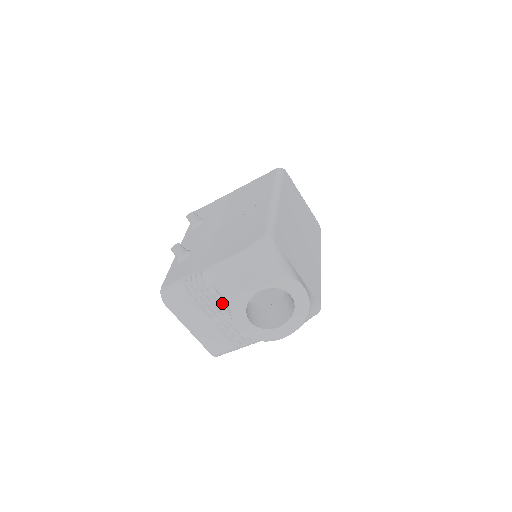
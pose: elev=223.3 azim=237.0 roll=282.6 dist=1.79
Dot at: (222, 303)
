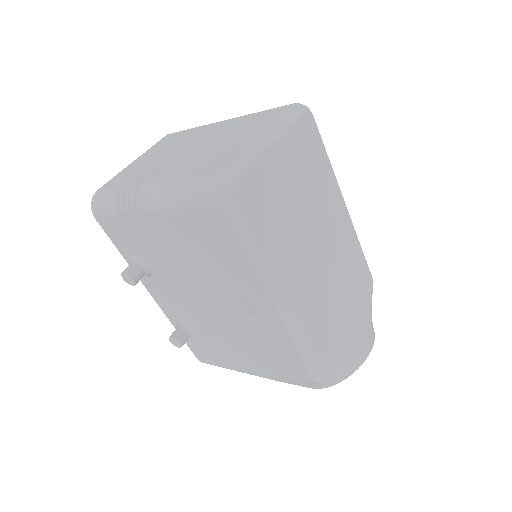
Dot at: occluded
